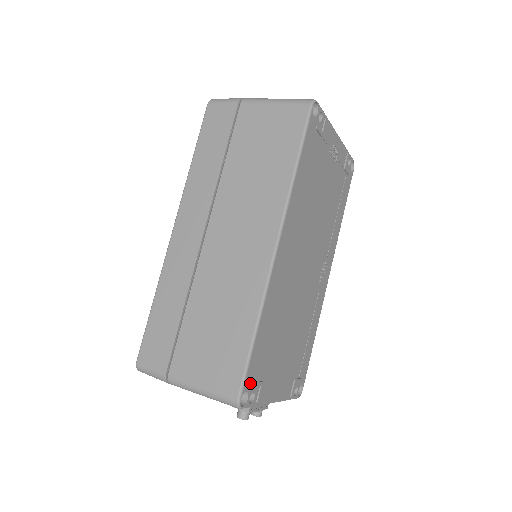
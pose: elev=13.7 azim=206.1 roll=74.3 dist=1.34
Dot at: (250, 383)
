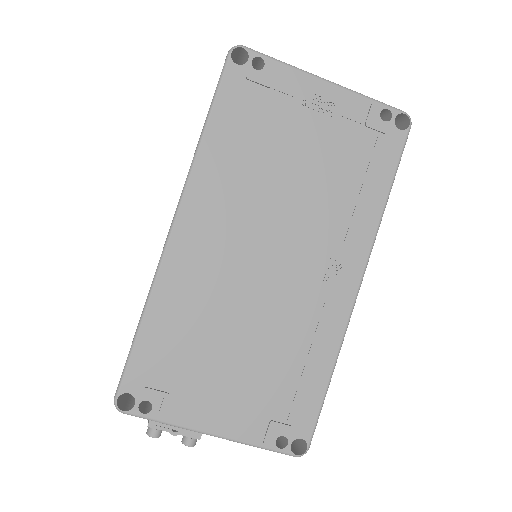
Dot at: (137, 386)
